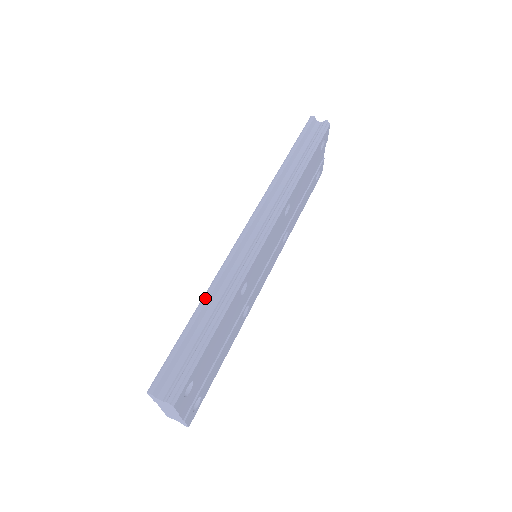
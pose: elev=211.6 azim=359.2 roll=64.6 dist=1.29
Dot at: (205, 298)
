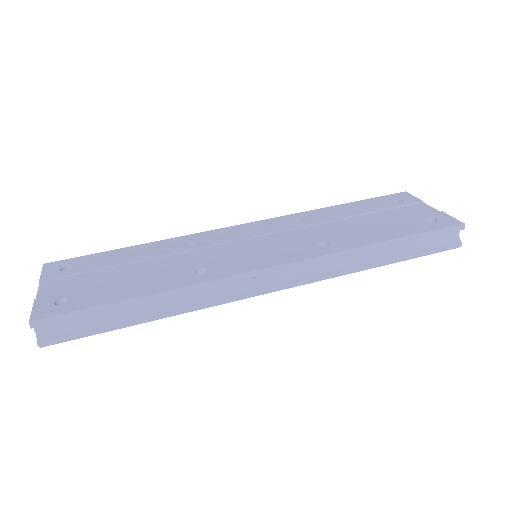
Dot at: (164, 295)
